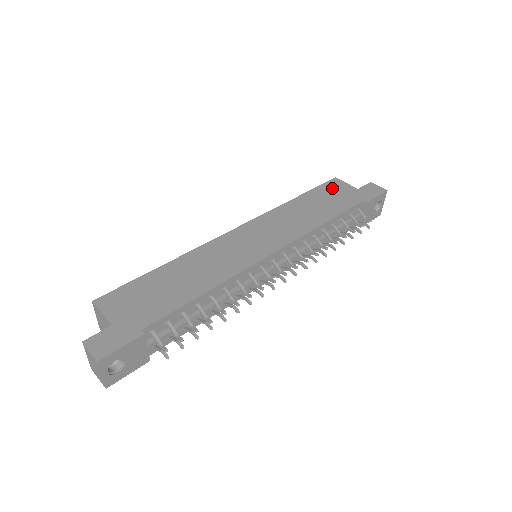
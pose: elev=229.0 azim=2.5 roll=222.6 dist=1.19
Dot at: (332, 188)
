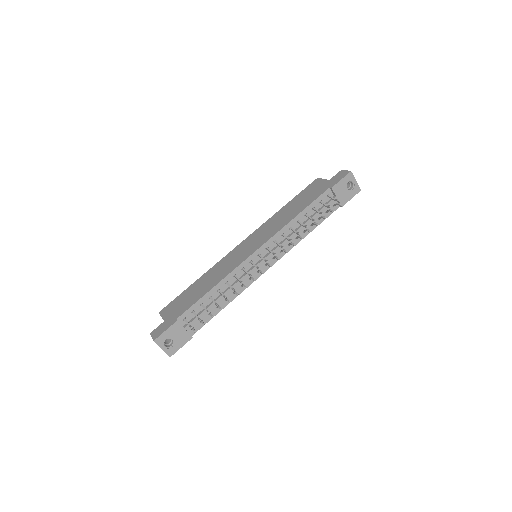
Dot at: (311, 188)
